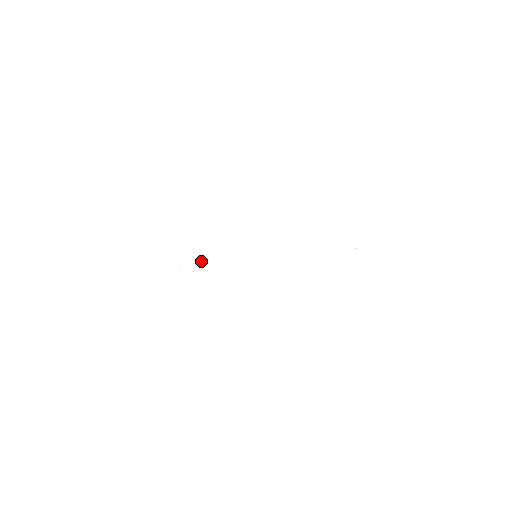
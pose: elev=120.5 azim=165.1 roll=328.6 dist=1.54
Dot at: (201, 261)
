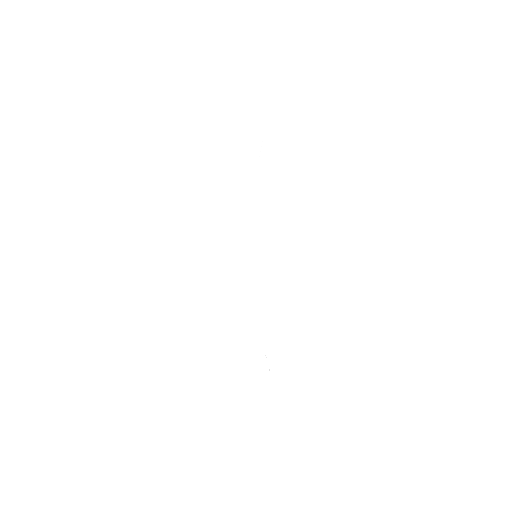
Dot at: occluded
